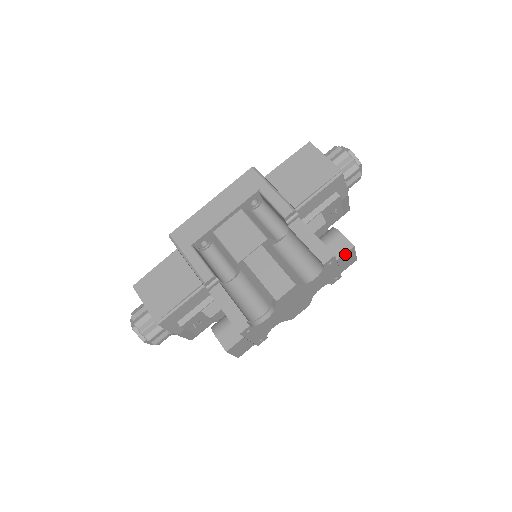
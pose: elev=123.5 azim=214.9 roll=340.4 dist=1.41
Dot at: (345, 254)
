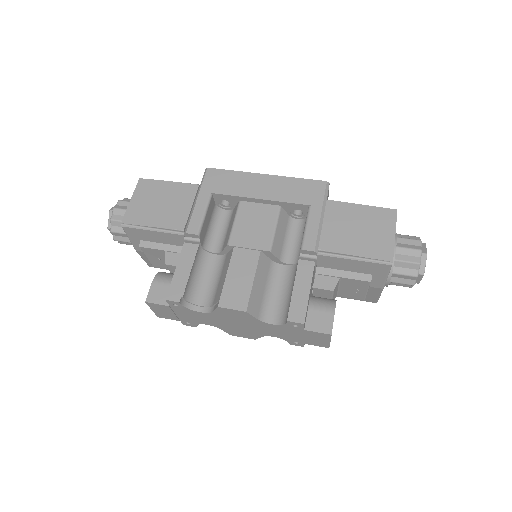
Dot at: (317, 332)
